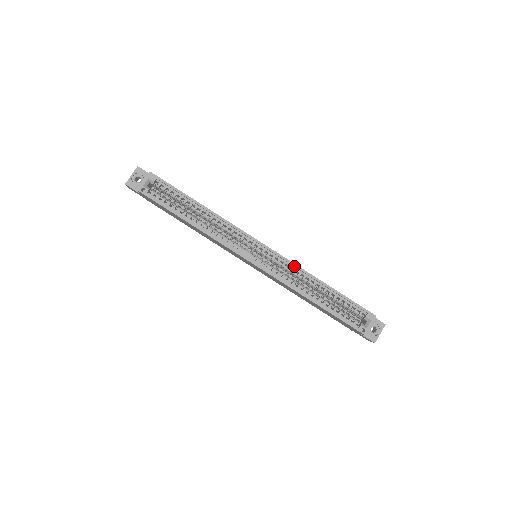
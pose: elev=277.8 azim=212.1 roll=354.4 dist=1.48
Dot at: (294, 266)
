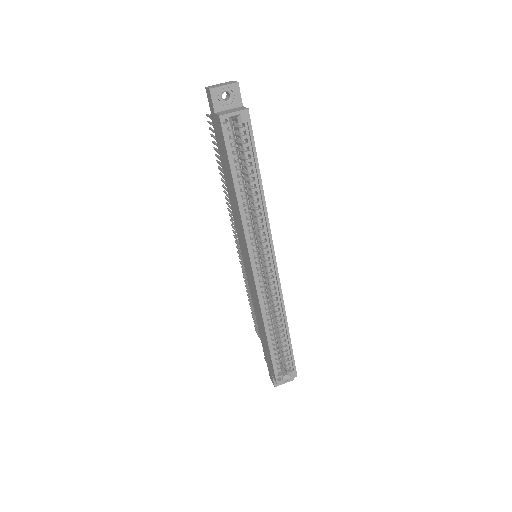
Dot at: (281, 299)
